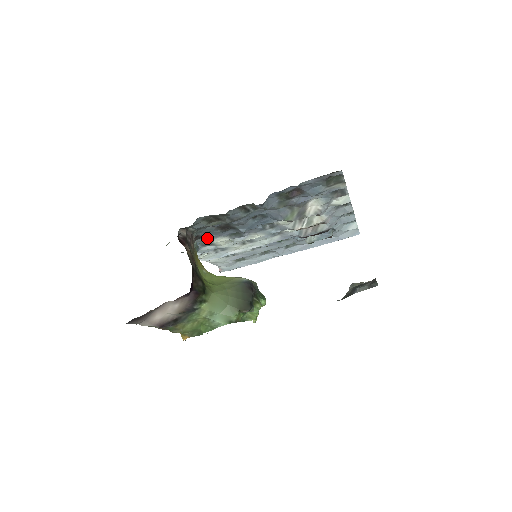
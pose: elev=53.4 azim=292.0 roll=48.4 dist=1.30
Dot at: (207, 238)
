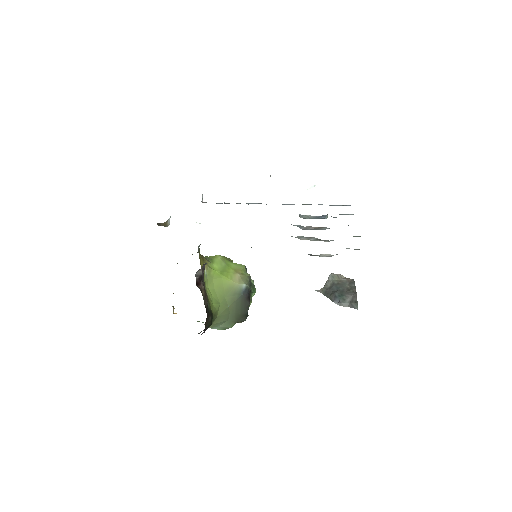
Dot at: occluded
